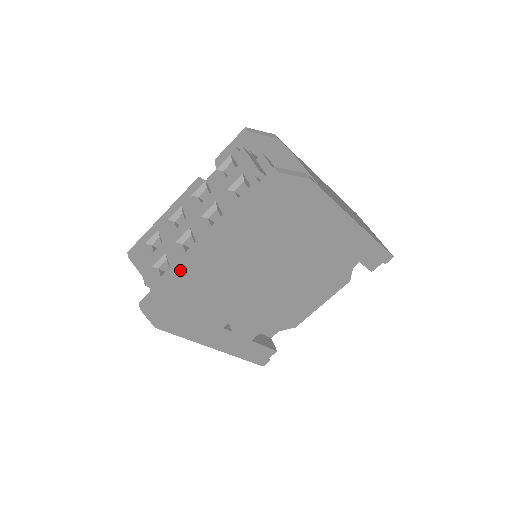
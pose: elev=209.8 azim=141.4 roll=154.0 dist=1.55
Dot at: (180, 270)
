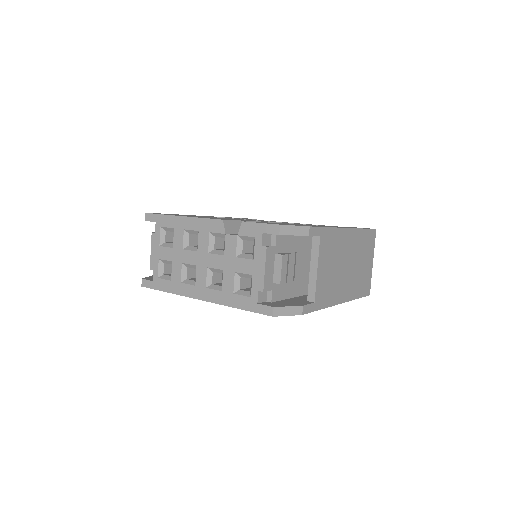
Dot at: (177, 294)
